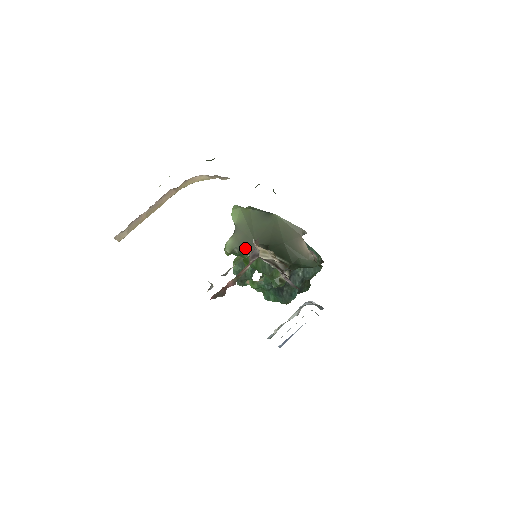
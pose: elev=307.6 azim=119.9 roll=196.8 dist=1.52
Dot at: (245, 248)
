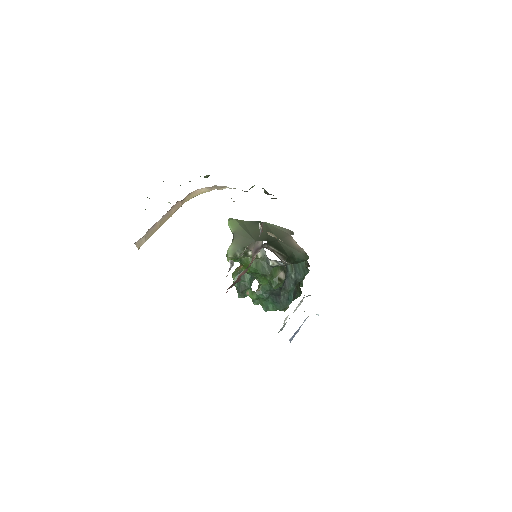
Dot at: (246, 249)
